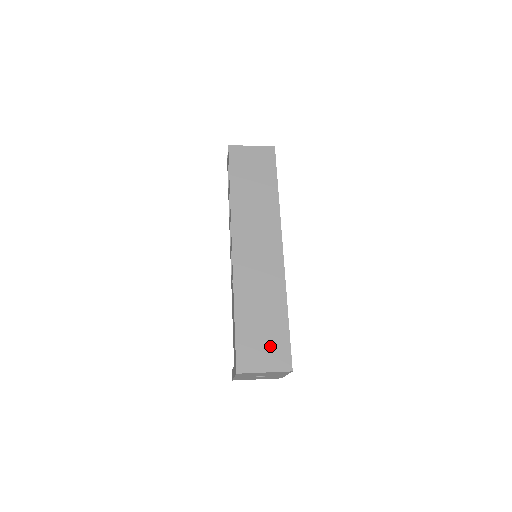
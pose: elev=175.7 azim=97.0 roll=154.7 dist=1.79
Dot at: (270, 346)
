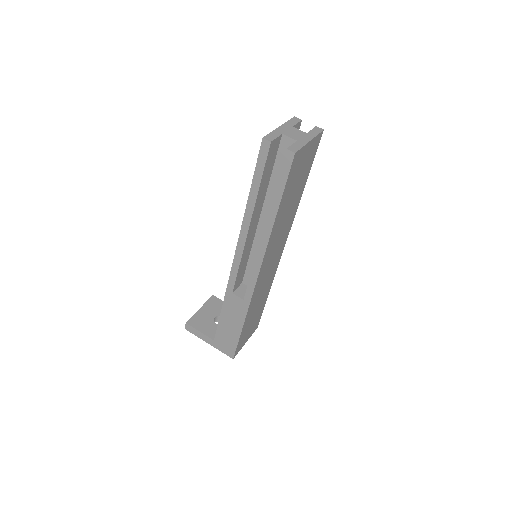
Dot at: (253, 326)
